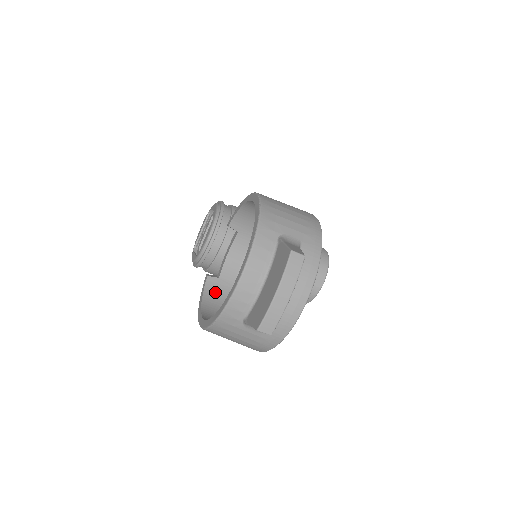
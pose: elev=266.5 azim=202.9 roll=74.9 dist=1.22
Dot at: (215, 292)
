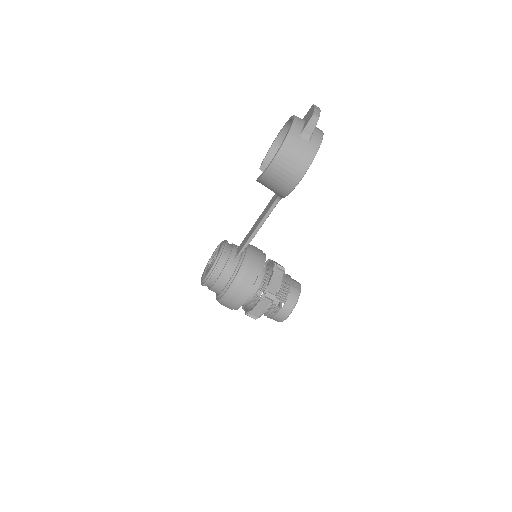
Dot at: occluded
